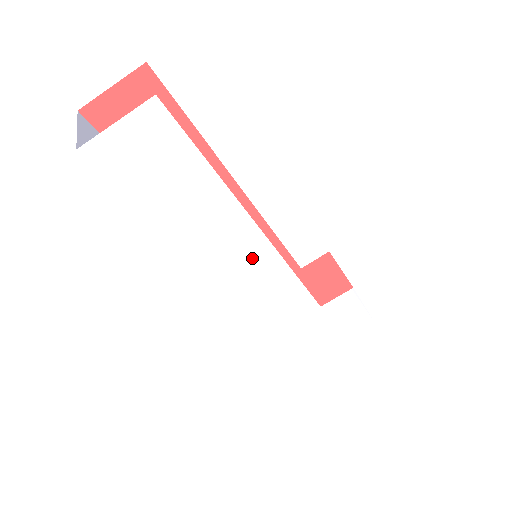
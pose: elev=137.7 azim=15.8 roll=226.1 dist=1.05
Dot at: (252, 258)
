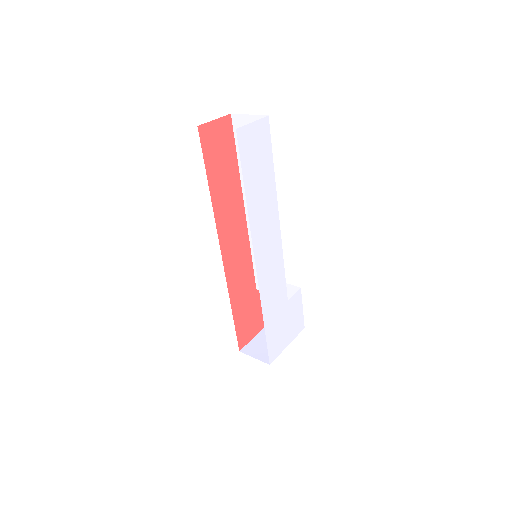
Dot at: (272, 242)
